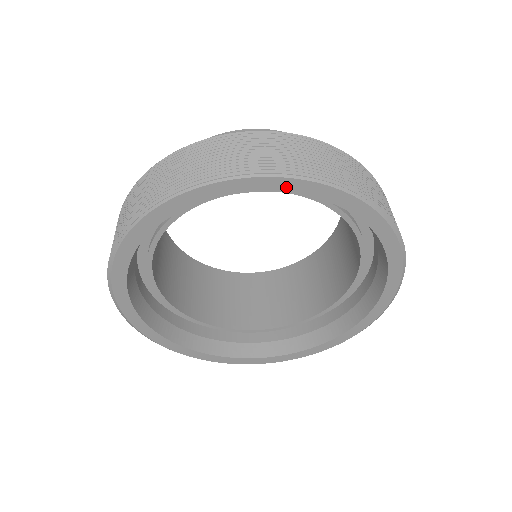
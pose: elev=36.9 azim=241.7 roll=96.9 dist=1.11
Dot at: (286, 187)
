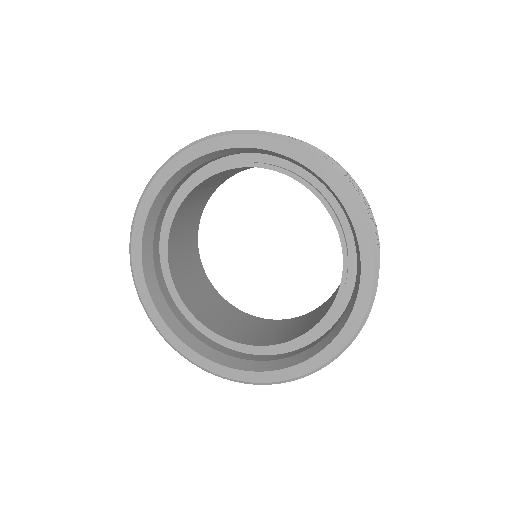
Dot at: (181, 163)
